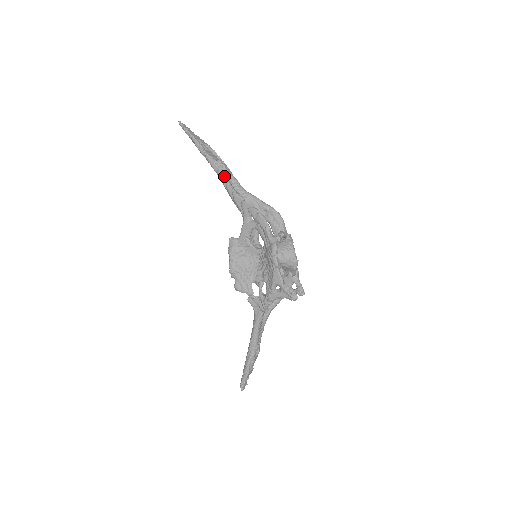
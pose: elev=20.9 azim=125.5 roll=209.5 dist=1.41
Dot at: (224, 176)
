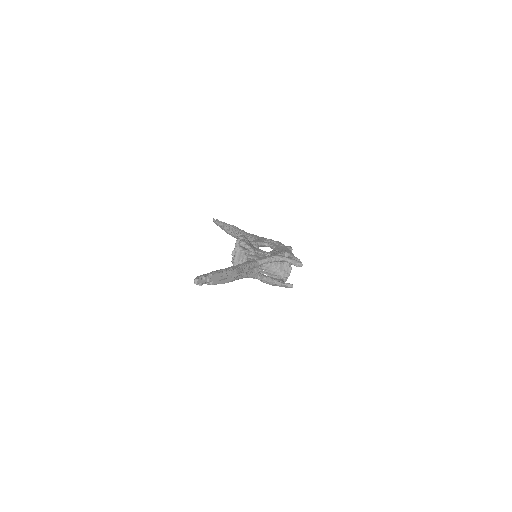
Dot at: (246, 232)
